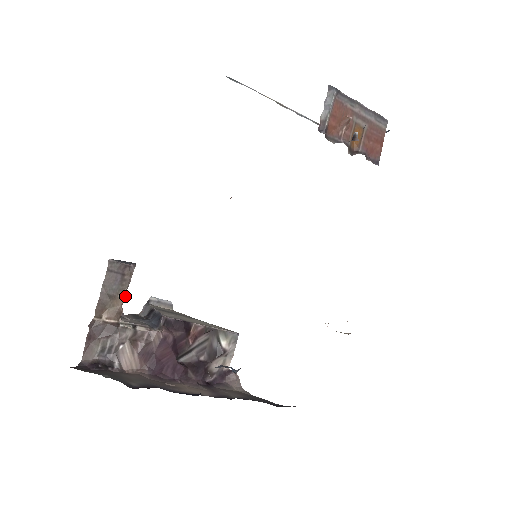
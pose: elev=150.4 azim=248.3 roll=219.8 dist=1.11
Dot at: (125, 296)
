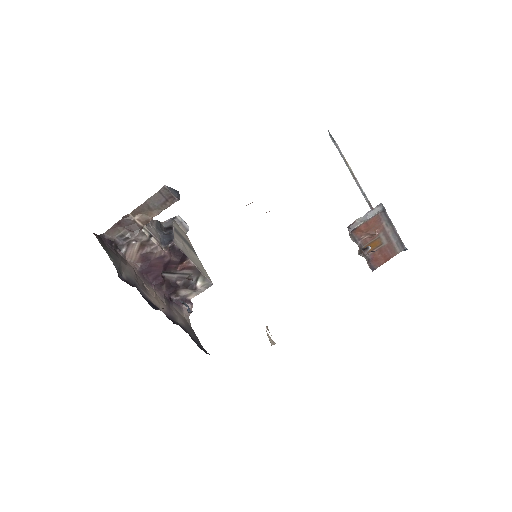
Dot at: occluded
